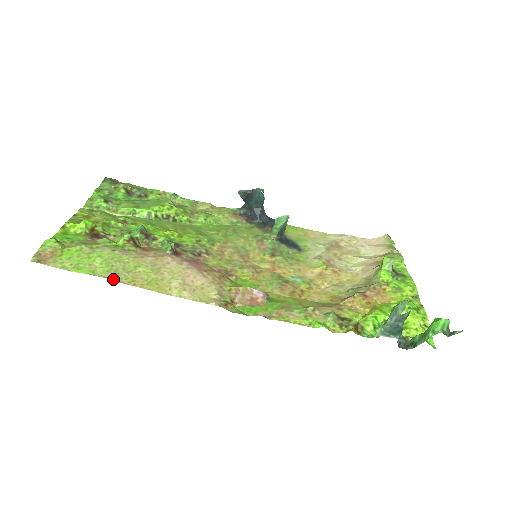
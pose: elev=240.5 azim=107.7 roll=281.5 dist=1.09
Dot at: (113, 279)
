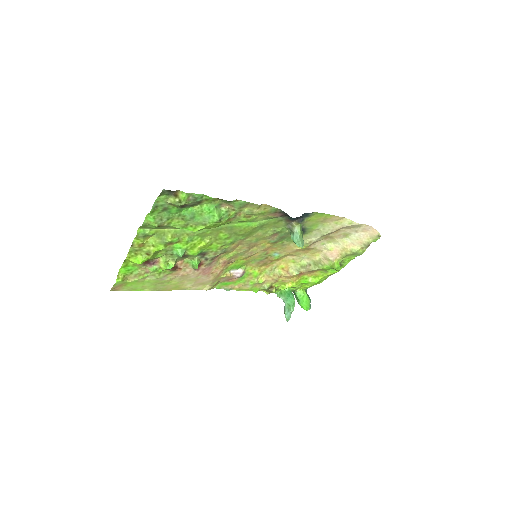
Dot at: occluded
